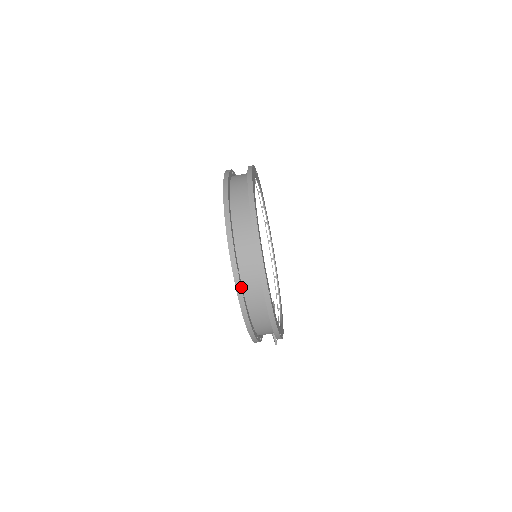
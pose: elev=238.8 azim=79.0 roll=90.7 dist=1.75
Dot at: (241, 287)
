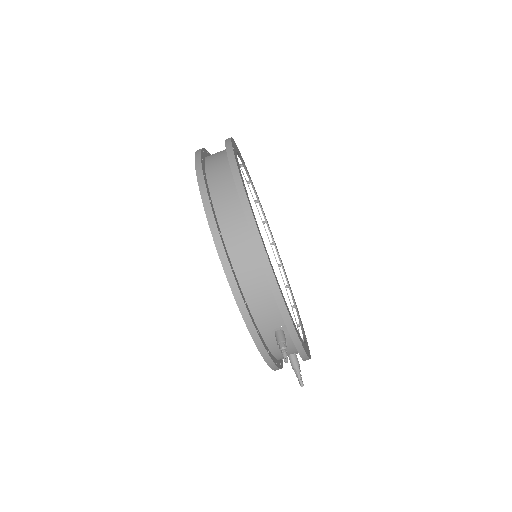
Dot at: (202, 167)
